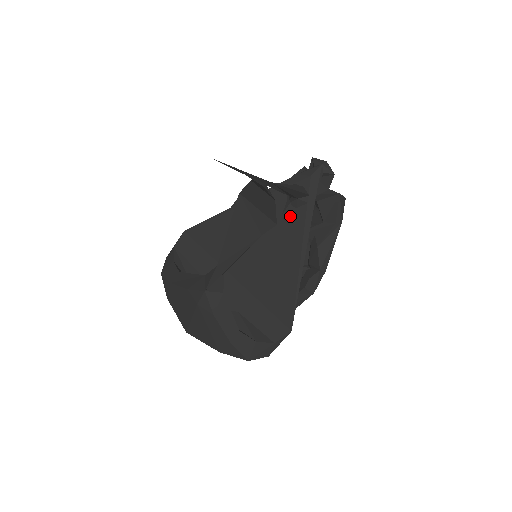
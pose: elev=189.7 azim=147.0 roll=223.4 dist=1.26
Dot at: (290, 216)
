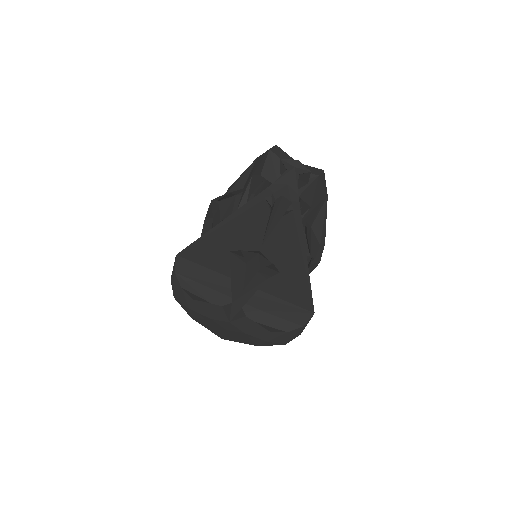
Dot at: (279, 225)
